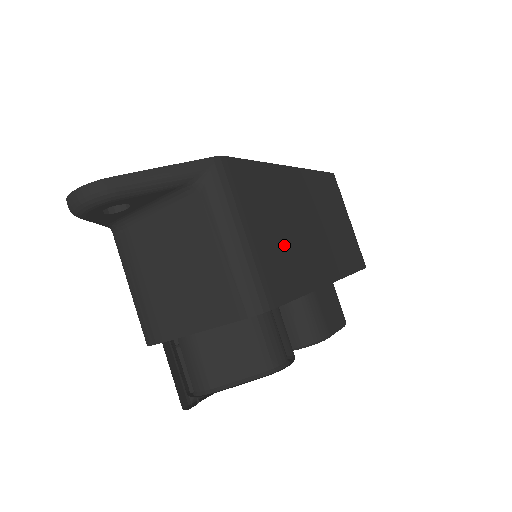
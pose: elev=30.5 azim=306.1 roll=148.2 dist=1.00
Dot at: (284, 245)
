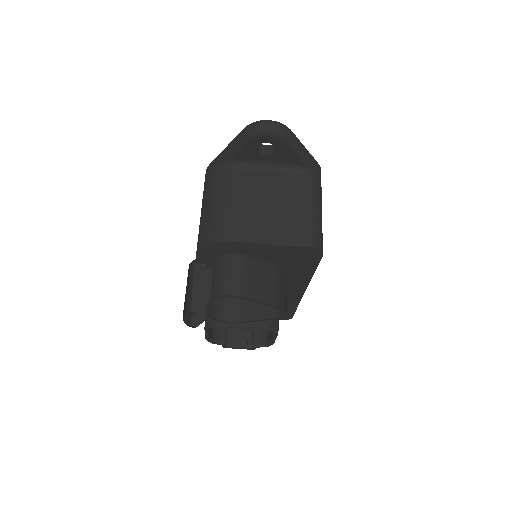
Dot at: occluded
